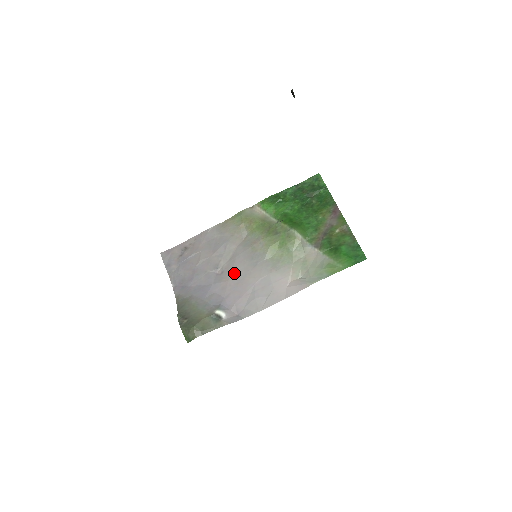
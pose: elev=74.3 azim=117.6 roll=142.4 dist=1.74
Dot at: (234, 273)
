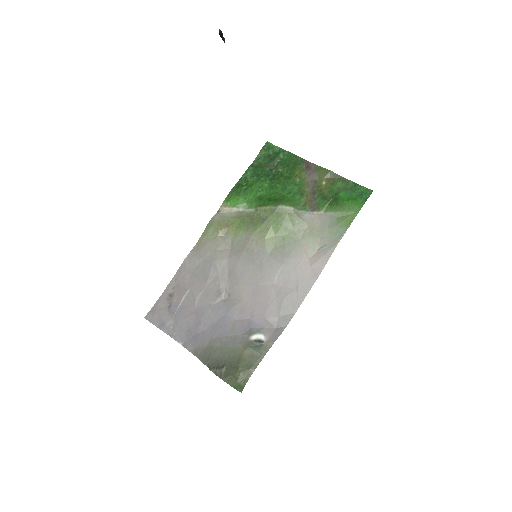
Dot at: (243, 288)
